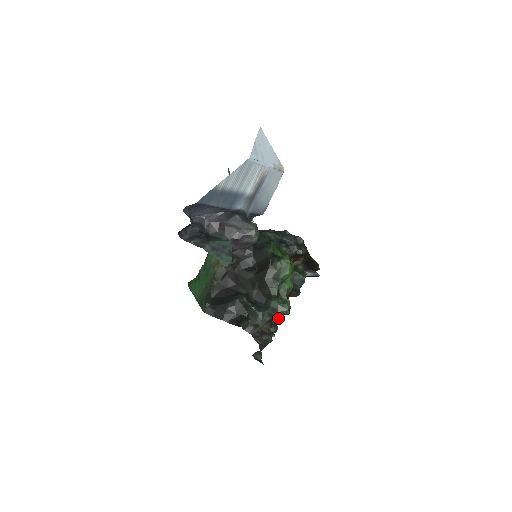
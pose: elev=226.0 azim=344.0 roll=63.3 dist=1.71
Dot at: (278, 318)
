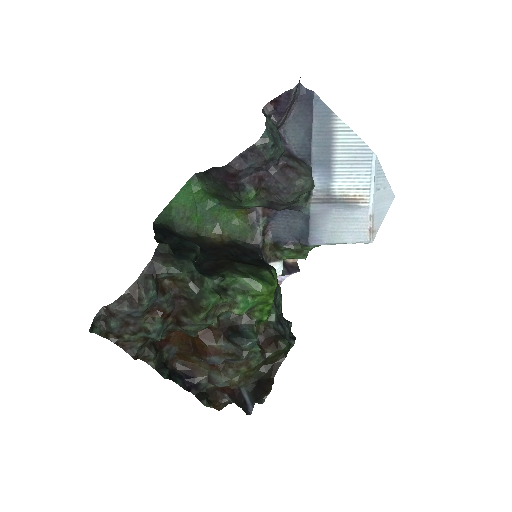
Dot at: (161, 369)
